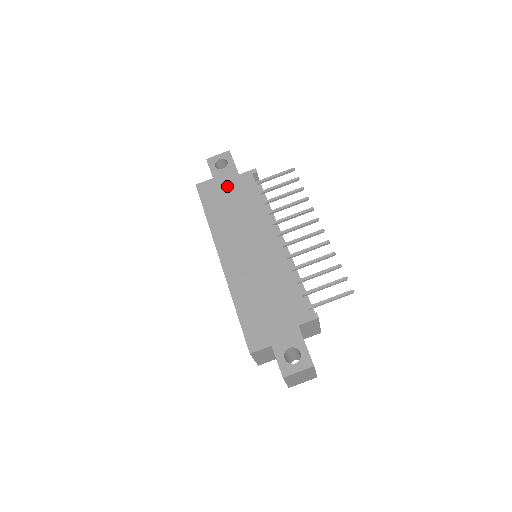
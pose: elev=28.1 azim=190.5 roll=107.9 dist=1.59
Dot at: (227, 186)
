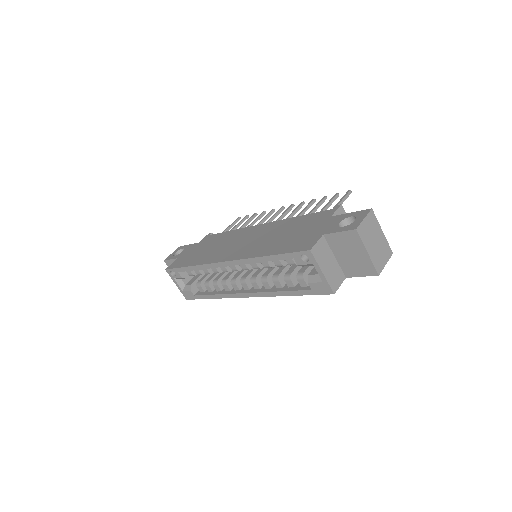
Dot at: (194, 250)
